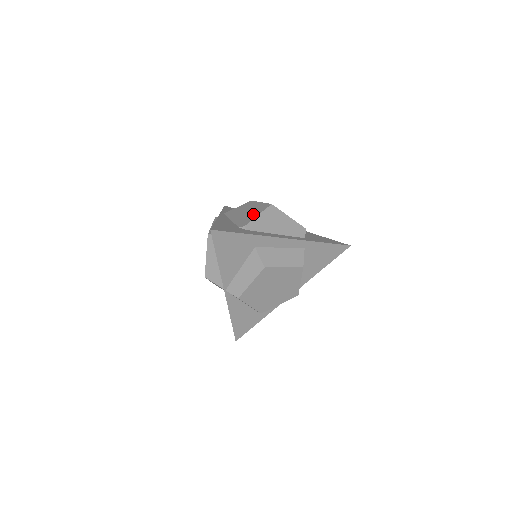
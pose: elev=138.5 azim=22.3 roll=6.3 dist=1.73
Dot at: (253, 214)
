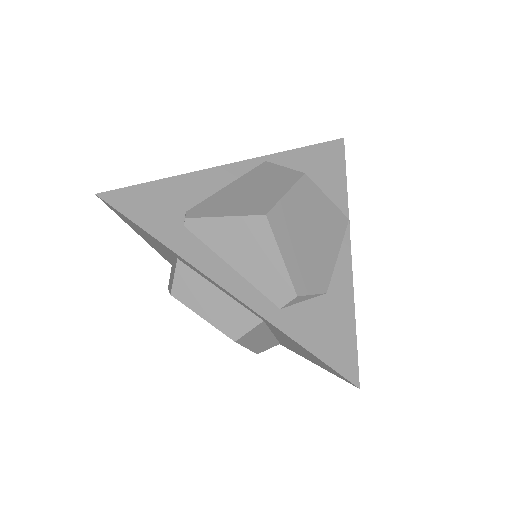
Dot at: (231, 207)
